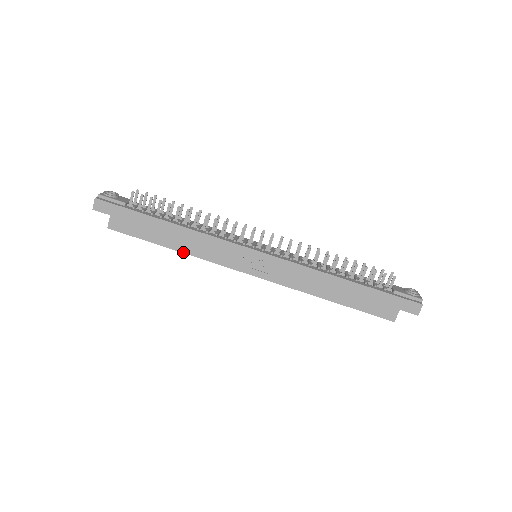
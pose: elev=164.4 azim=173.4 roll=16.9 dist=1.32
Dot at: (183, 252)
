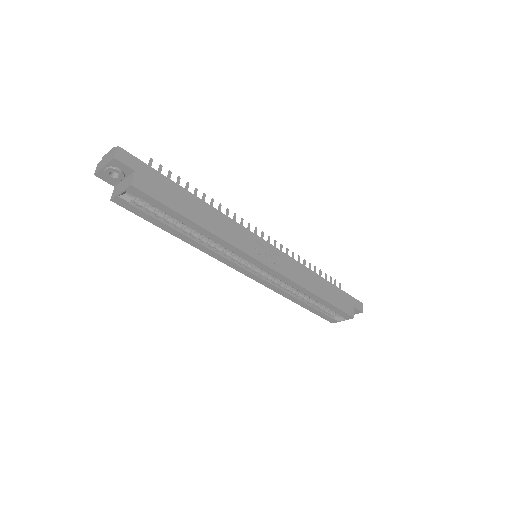
Dot at: (211, 232)
